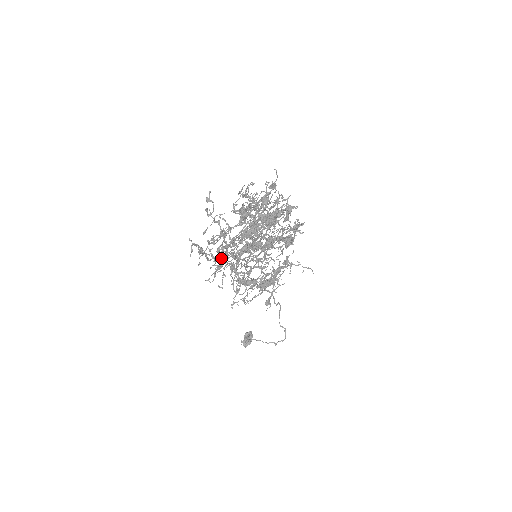
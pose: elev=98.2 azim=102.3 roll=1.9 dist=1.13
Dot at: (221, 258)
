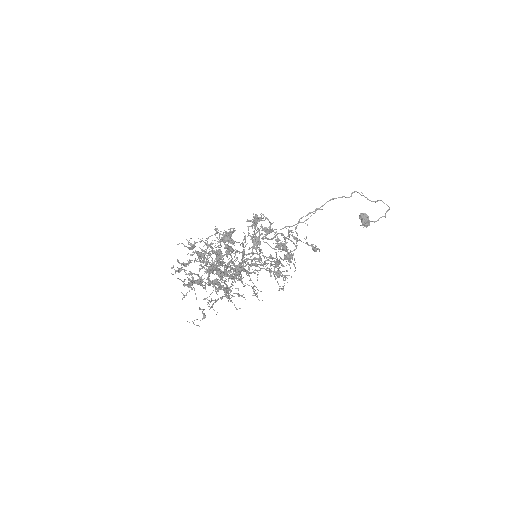
Dot at: (236, 278)
